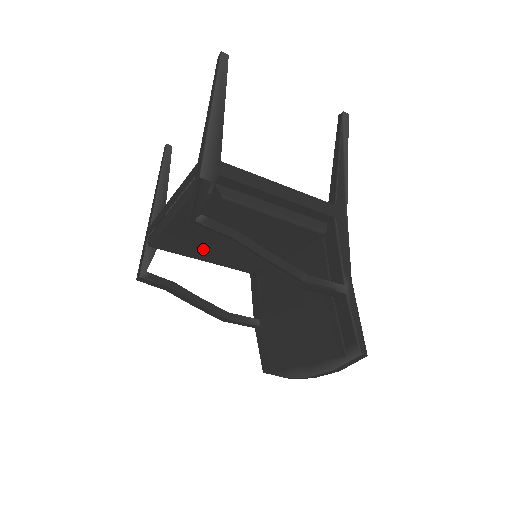
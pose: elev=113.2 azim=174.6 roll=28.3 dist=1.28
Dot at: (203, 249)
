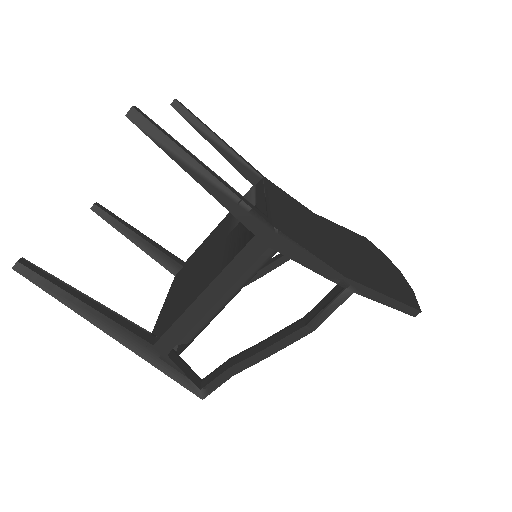
Dot at: occluded
